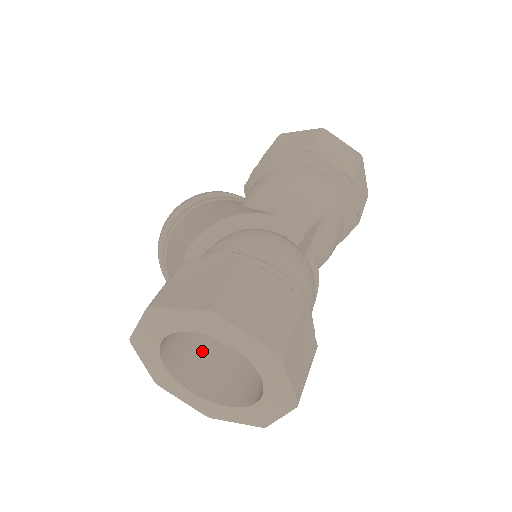
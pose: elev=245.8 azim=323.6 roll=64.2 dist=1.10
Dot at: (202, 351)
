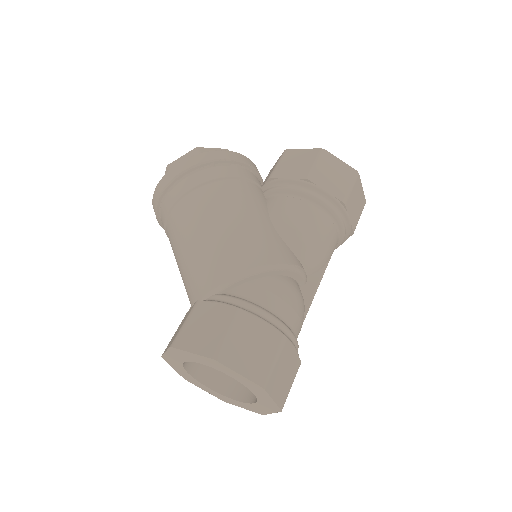
Dot at: occluded
